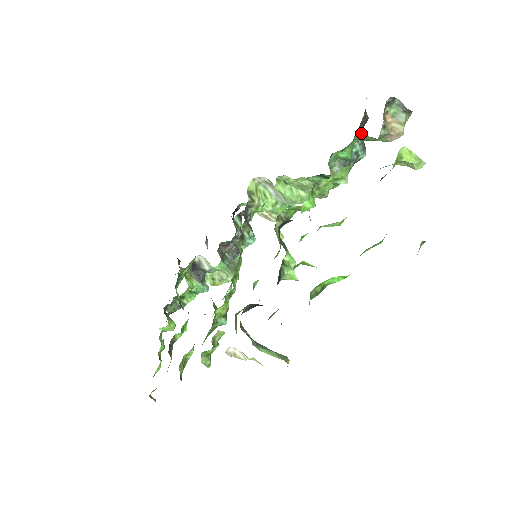
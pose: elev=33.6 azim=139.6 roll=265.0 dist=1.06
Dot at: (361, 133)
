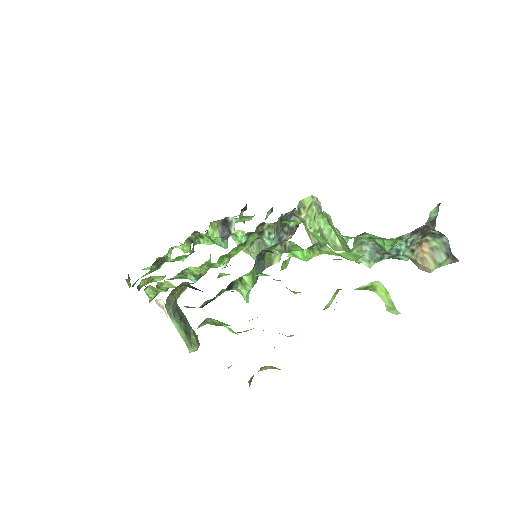
Dot at: (417, 238)
